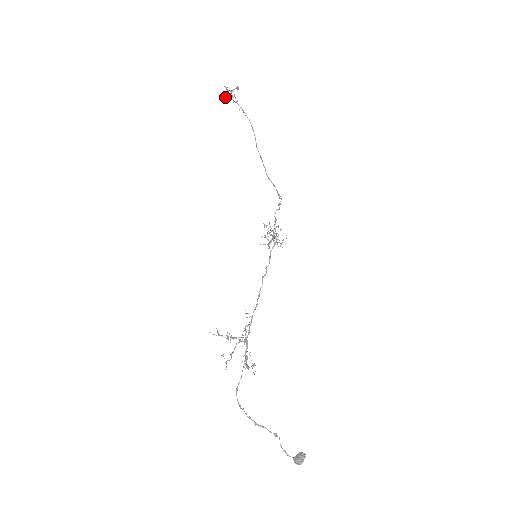
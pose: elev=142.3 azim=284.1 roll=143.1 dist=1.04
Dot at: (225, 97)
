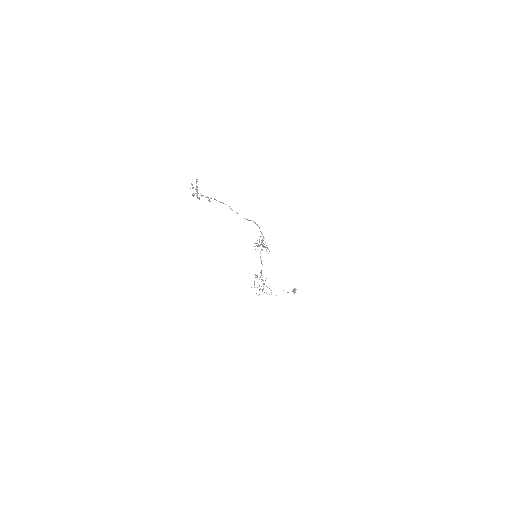
Dot at: occluded
